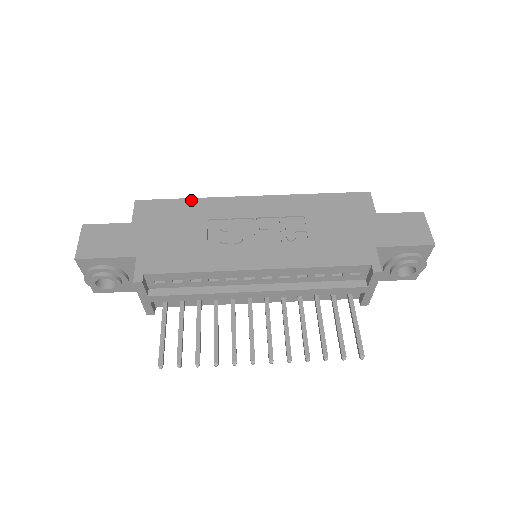
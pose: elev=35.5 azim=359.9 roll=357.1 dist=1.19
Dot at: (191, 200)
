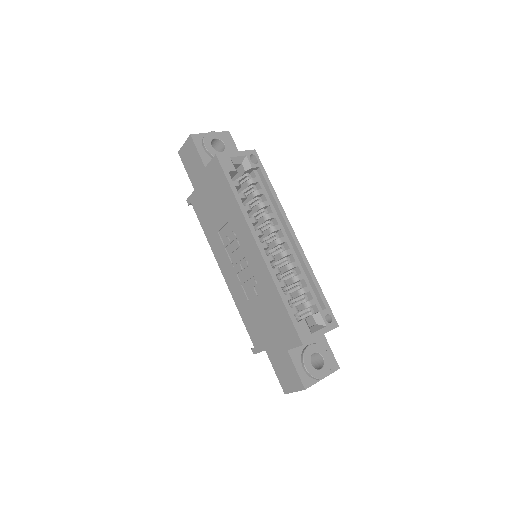
Dot at: (234, 198)
